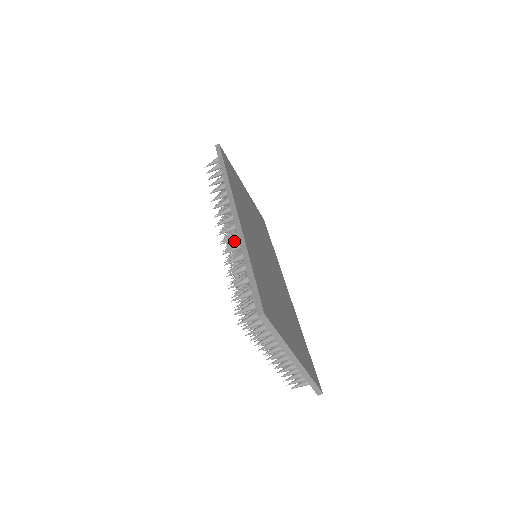
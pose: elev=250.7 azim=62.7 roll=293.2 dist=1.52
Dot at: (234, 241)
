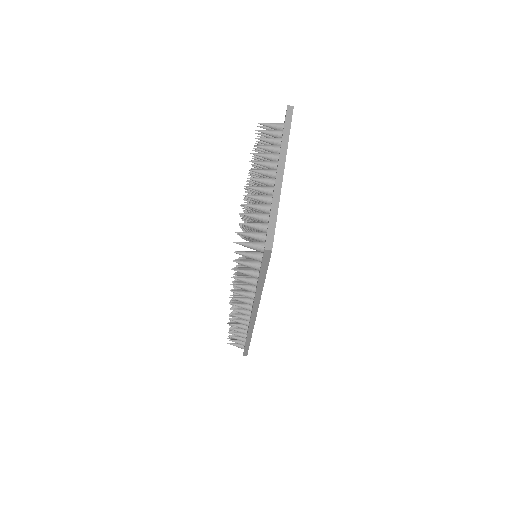
Dot at: occluded
